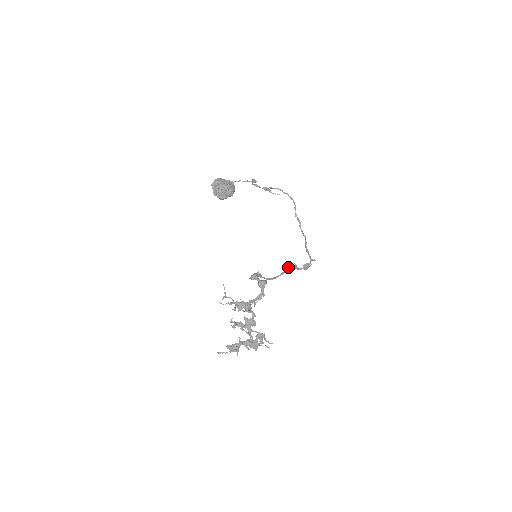
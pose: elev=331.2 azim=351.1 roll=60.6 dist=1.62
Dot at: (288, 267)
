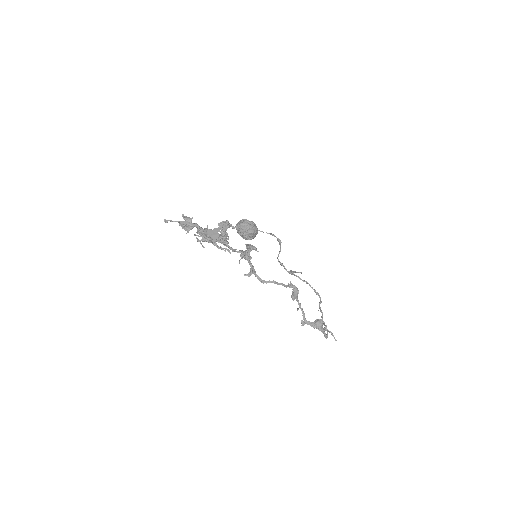
Dot at: (291, 286)
